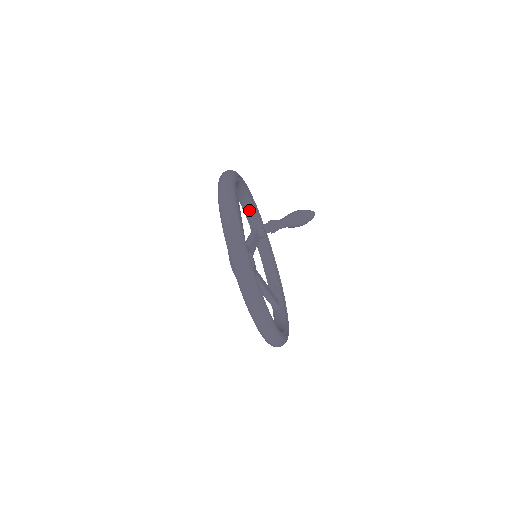
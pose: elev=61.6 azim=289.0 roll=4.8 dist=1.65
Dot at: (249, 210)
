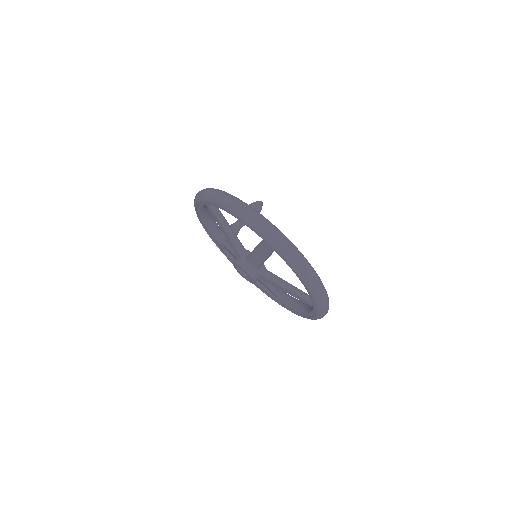
Dot at: (212, 224)
